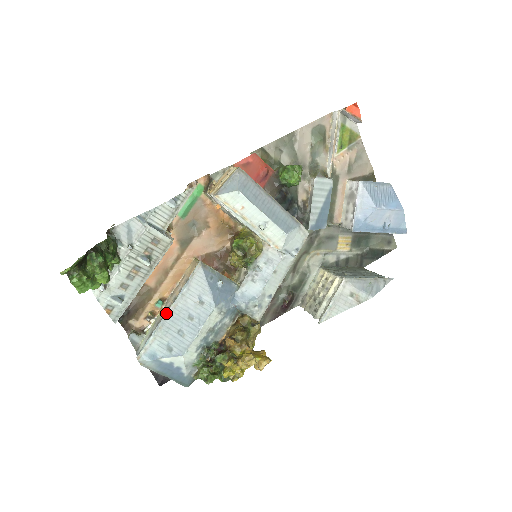
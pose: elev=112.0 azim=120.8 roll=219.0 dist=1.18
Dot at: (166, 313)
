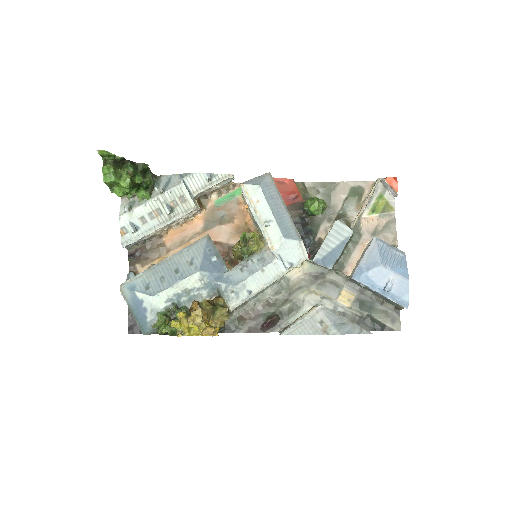
Dot at: (162, 261)
